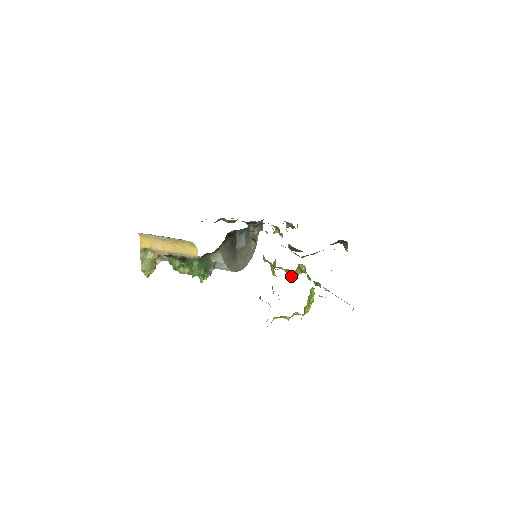
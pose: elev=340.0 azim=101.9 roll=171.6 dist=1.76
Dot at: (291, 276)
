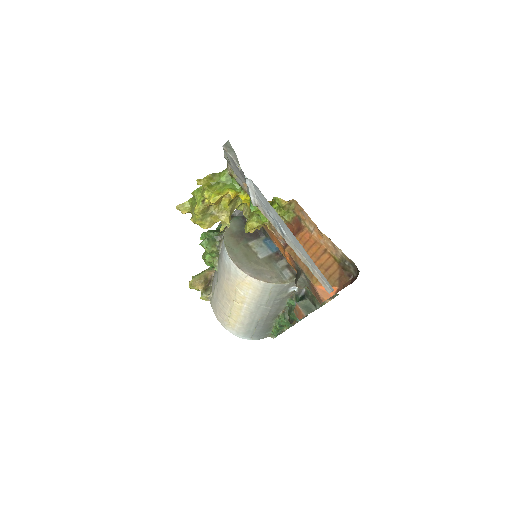
Dot at: (248, 221)
